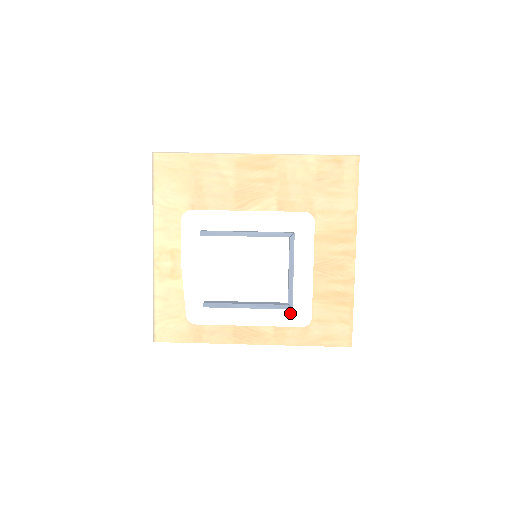
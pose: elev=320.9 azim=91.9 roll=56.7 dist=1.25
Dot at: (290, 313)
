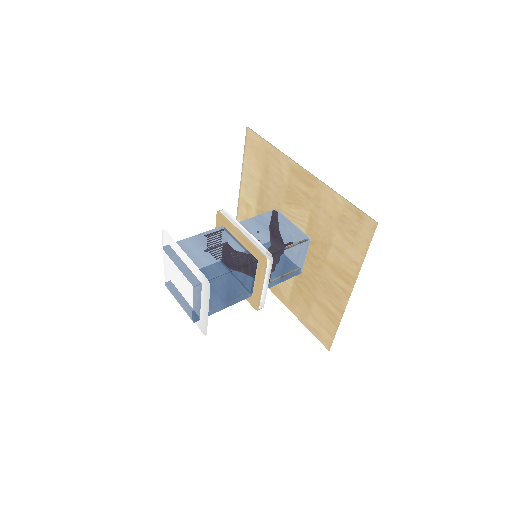
Dot at: (199, 322)
